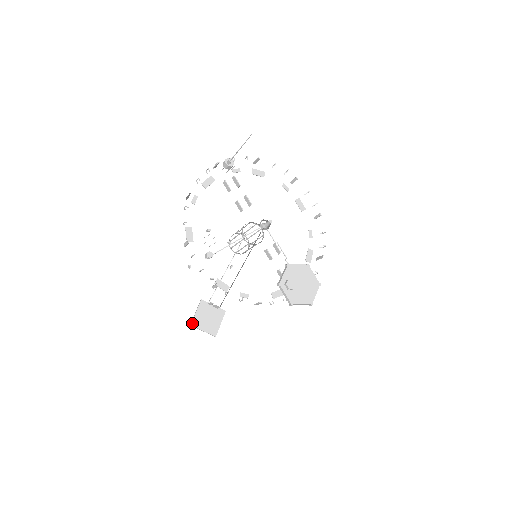
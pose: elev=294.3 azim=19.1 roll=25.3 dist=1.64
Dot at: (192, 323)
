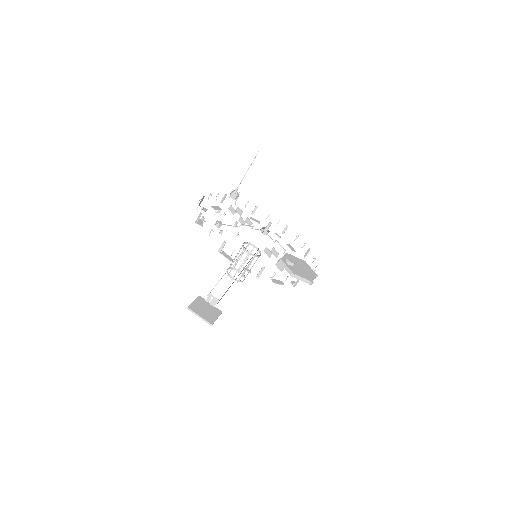
Dot at: (189, 307)
